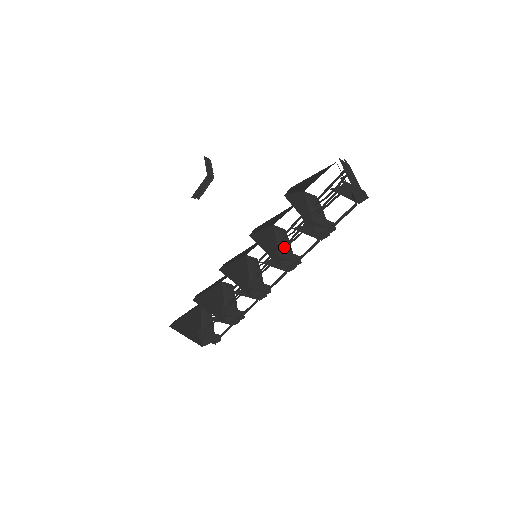
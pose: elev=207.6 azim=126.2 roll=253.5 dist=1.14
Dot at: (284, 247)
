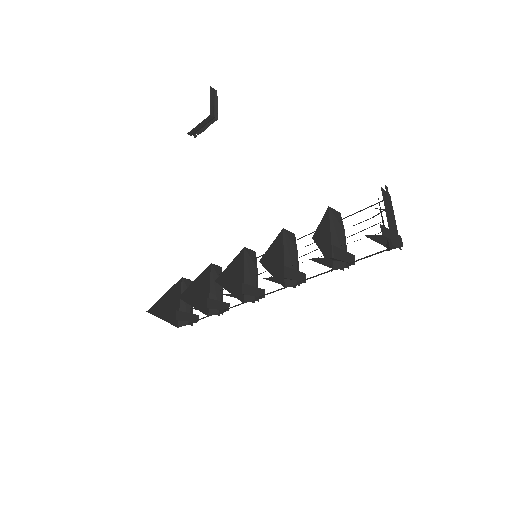
Dot at: (292, 265)
